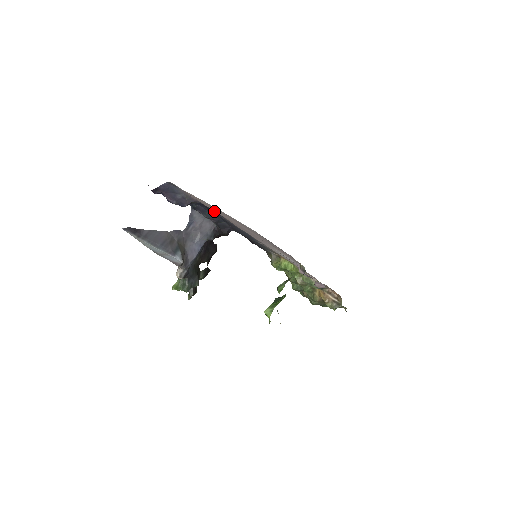
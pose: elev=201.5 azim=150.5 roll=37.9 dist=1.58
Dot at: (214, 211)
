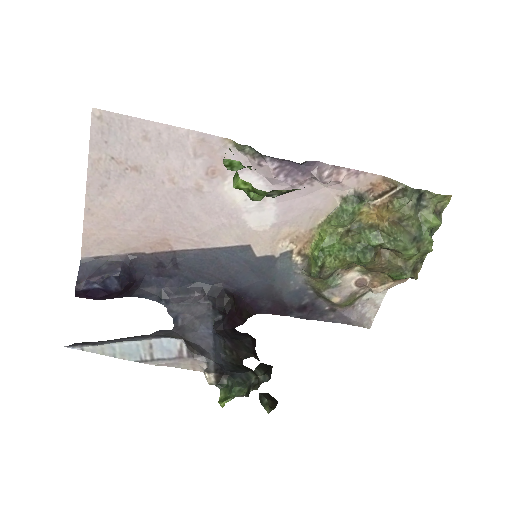
Dot at: (162, 259)
